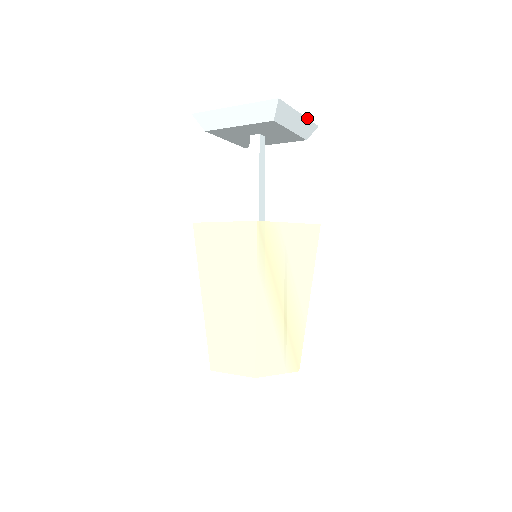
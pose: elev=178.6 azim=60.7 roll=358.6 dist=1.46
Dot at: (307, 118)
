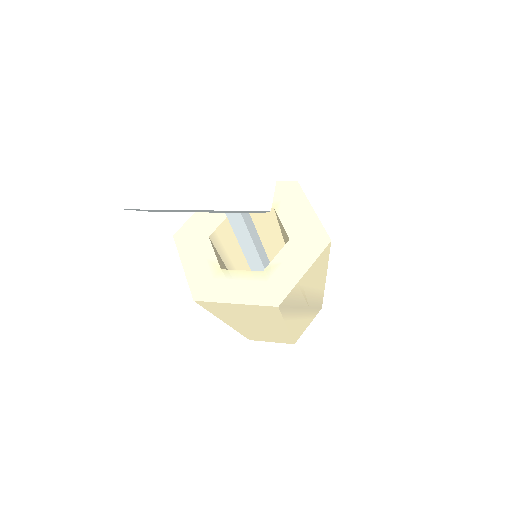
Dot at: (285, 126)
